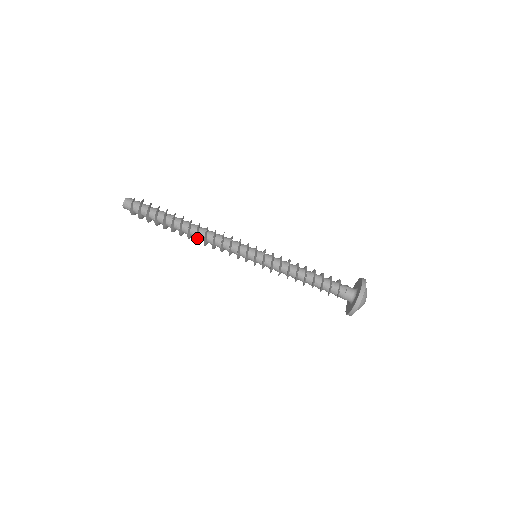
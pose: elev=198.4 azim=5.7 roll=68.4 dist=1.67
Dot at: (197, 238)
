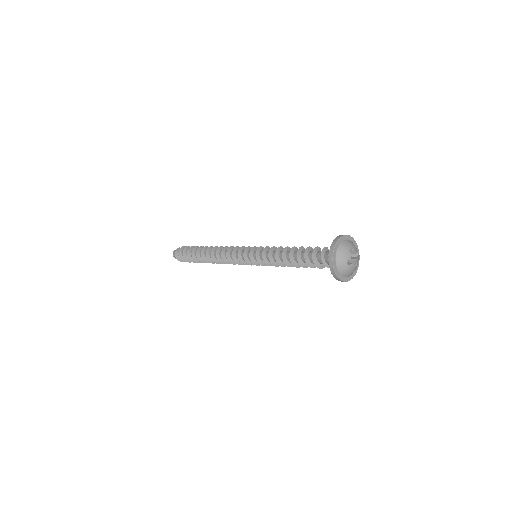
Dot at: (213, 256)
